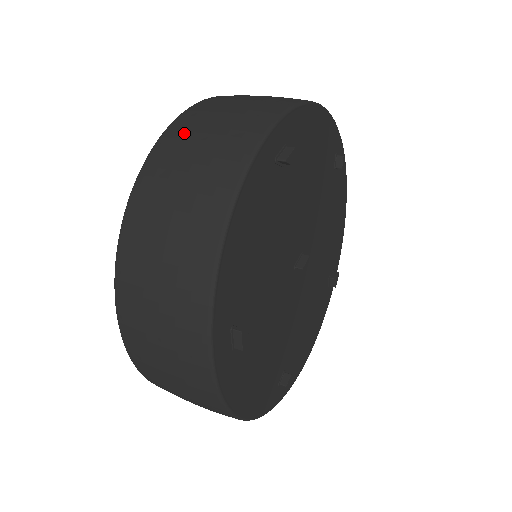
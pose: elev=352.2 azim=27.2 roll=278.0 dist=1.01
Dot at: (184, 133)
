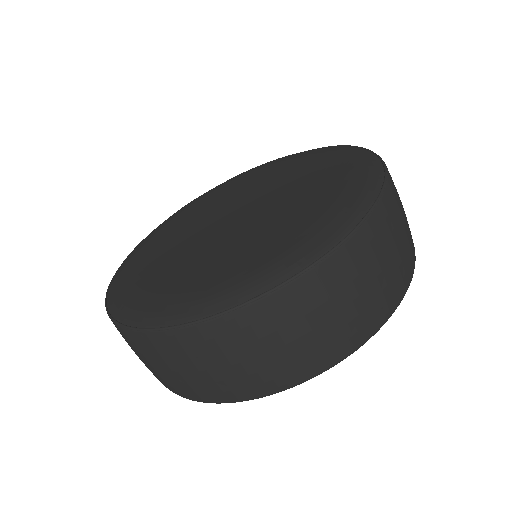
Dot at: (251, 331)
